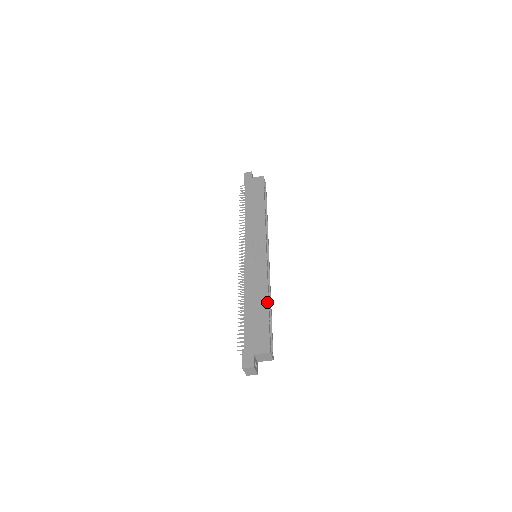
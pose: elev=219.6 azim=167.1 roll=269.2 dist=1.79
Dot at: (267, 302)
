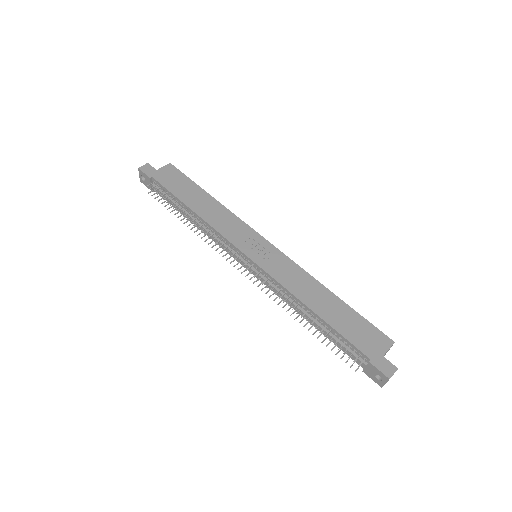
Dot at: (334, 295)
